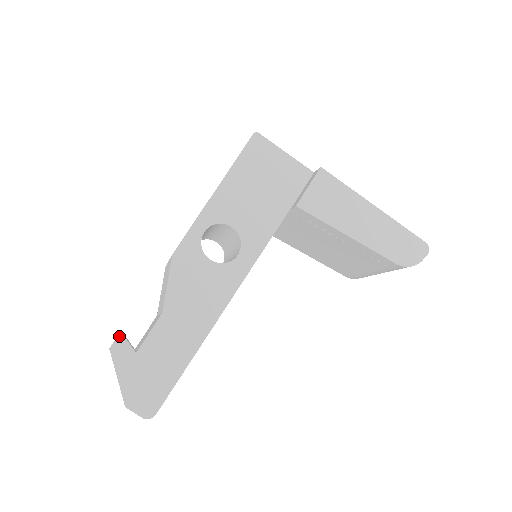
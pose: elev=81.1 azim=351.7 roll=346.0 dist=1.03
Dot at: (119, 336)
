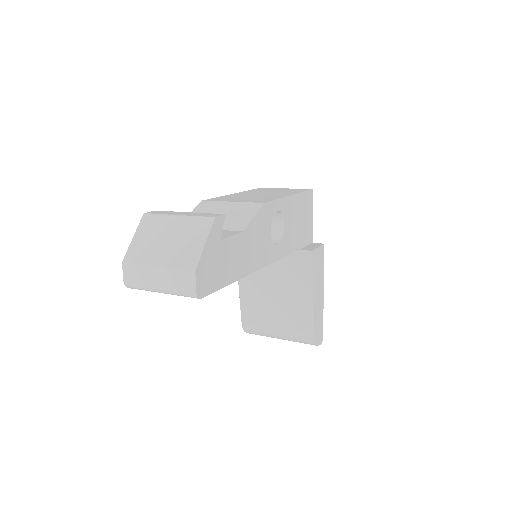
Dot at: (223, 216)
